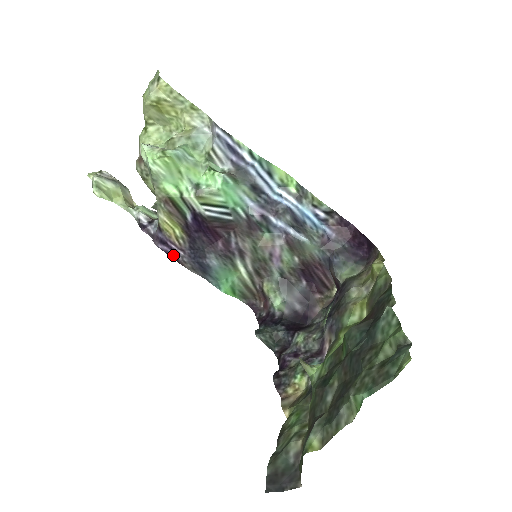
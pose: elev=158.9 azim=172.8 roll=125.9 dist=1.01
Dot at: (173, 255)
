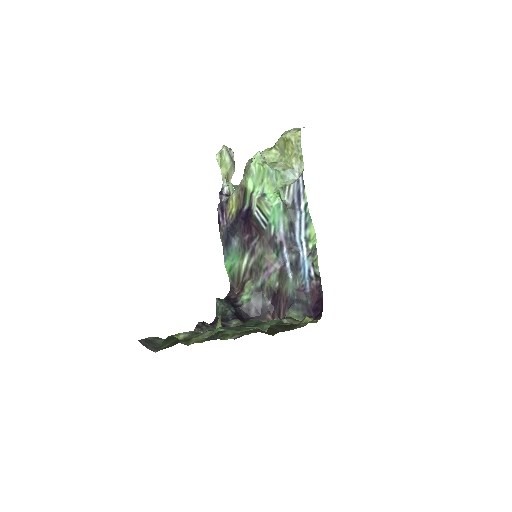
Dot at: (220, 220)
